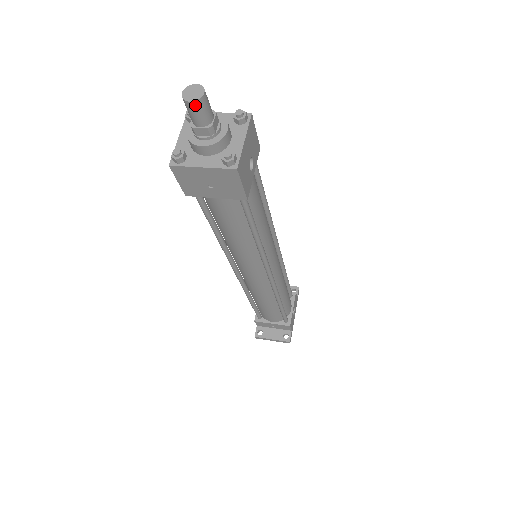
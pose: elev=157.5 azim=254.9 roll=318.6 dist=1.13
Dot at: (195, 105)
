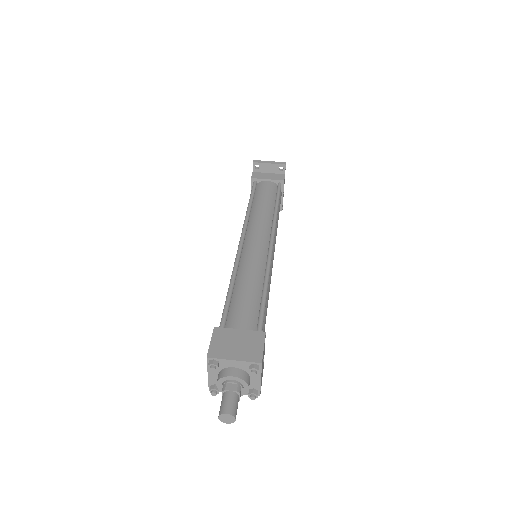
Dot at: (230, 420)
